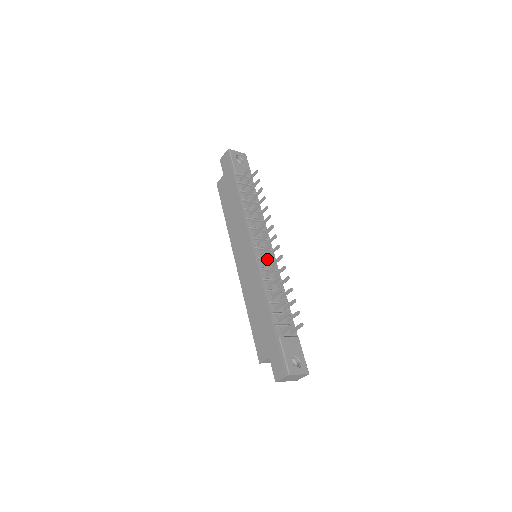
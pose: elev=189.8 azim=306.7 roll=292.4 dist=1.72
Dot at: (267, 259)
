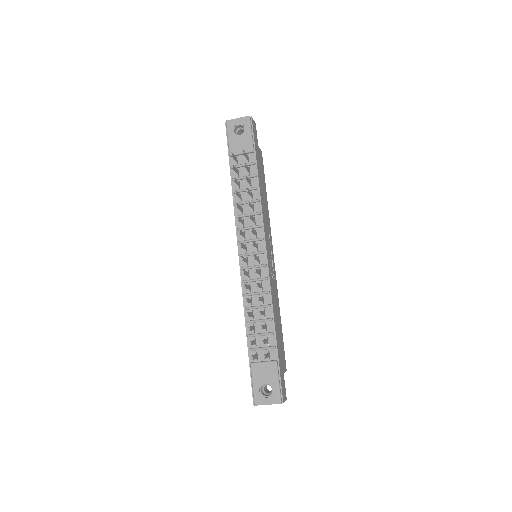
Dot at: (245, 272)
